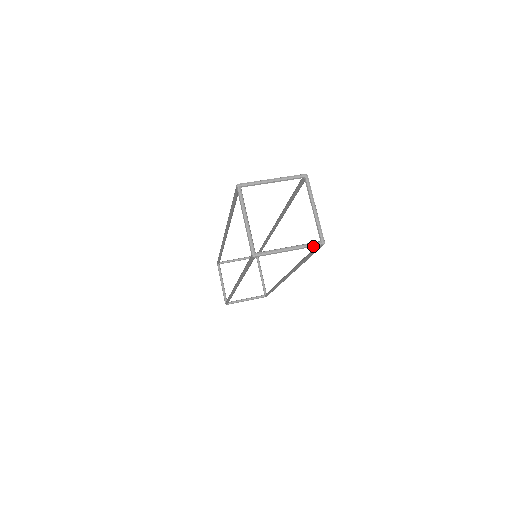
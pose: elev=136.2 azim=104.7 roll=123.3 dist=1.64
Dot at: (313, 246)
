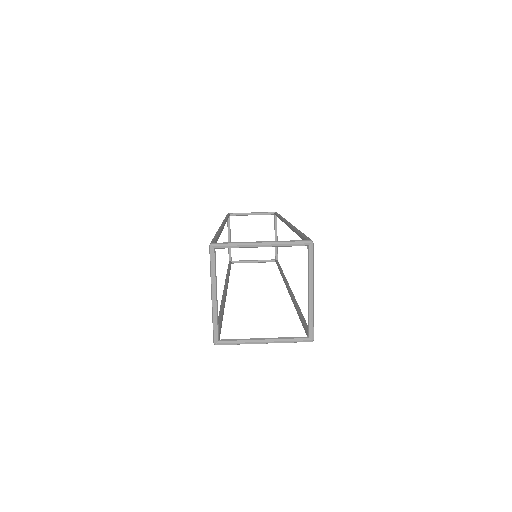
Dot at: occluded
